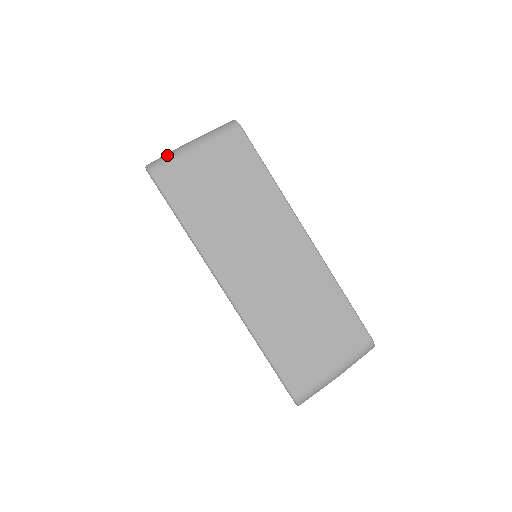
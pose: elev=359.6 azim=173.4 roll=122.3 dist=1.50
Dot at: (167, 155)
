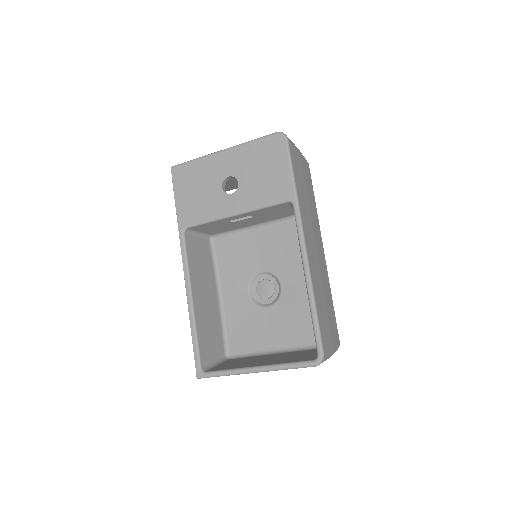
Dot at: occluded
